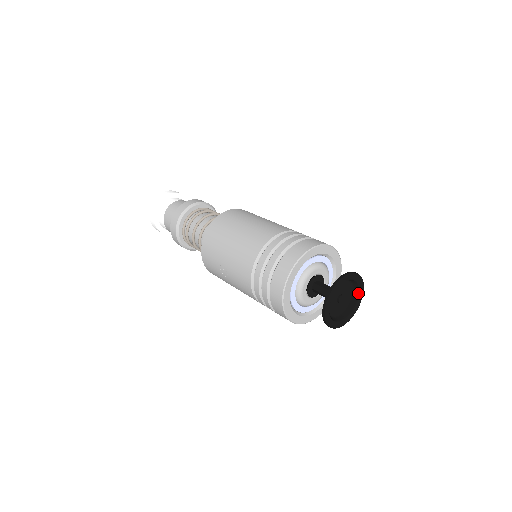
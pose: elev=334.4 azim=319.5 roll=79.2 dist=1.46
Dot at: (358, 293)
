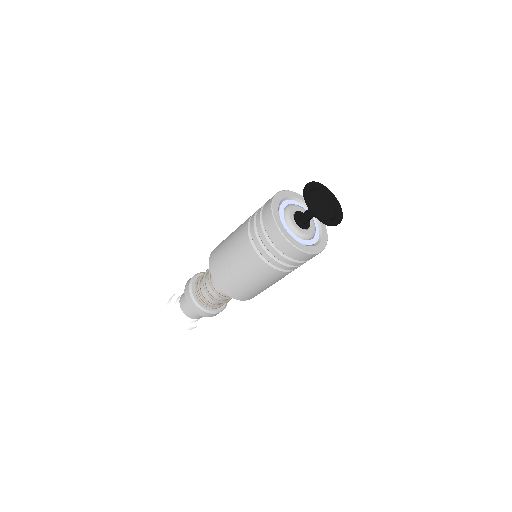
Dot at: (333, 201)
